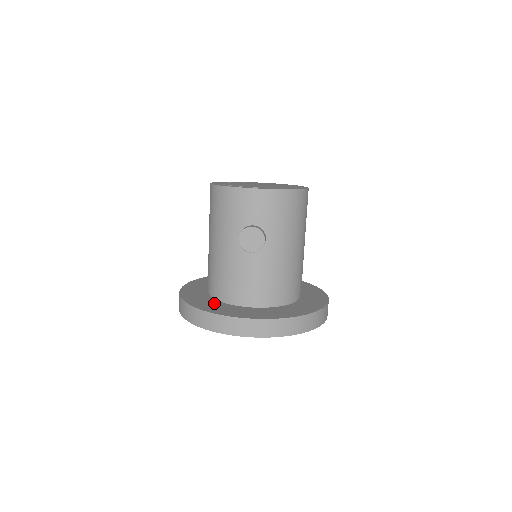
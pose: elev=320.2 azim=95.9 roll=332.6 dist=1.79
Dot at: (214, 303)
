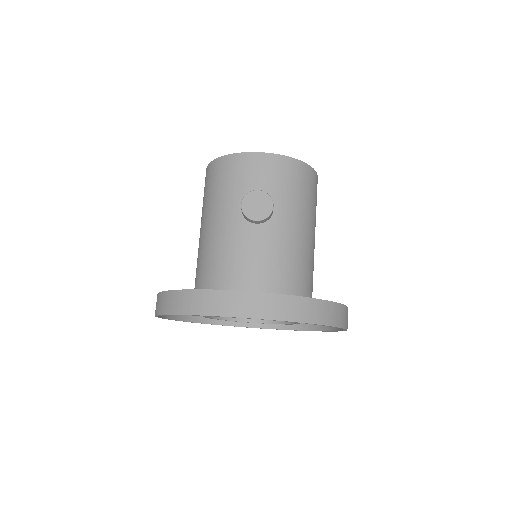
Dot at: occluded
